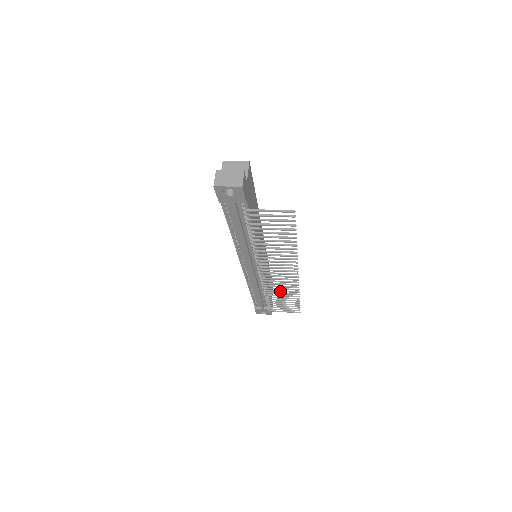
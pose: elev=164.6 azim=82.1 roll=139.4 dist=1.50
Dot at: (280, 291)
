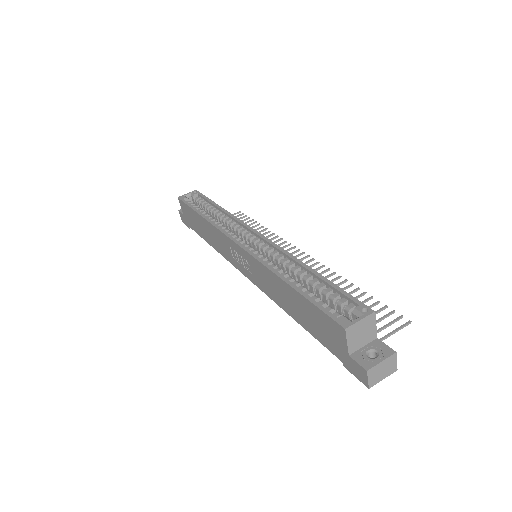
Dot at: occluded
